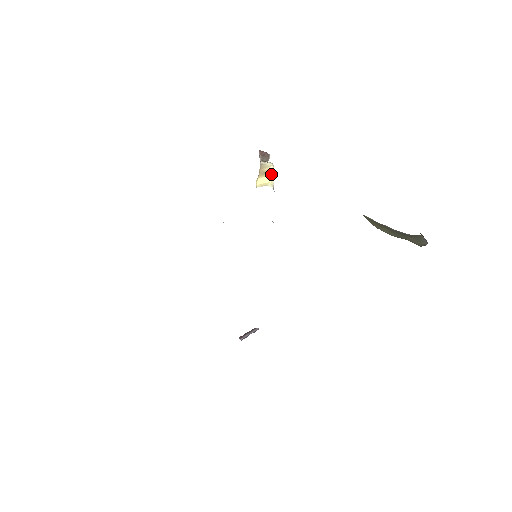
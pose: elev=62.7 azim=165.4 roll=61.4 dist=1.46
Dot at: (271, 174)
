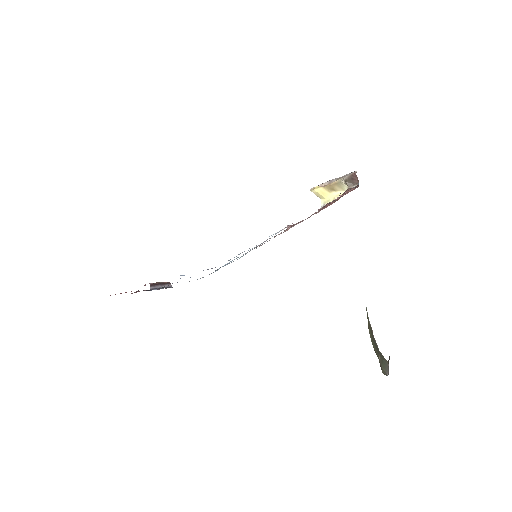
Dot at: (336, 195)
